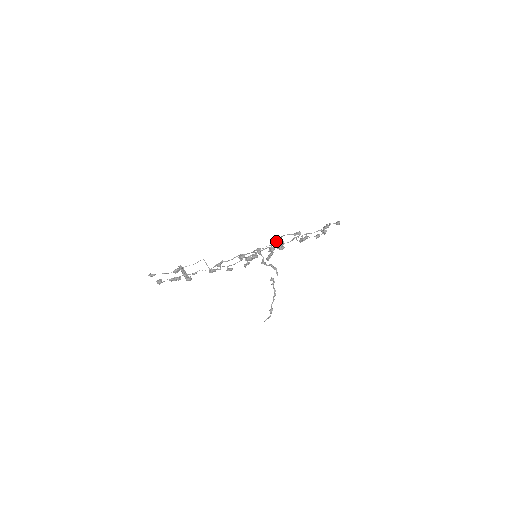
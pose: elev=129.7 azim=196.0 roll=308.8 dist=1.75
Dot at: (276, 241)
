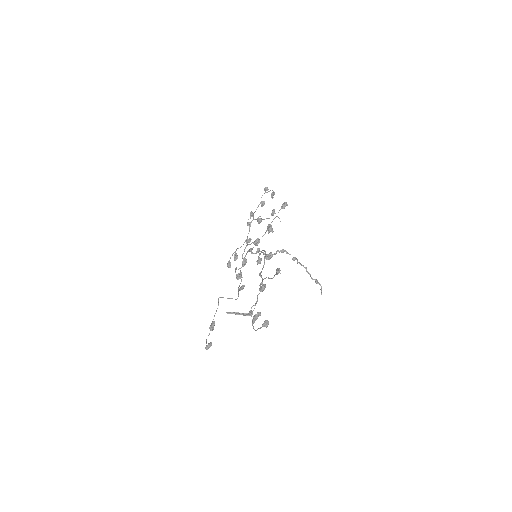
Dot at: occluded
